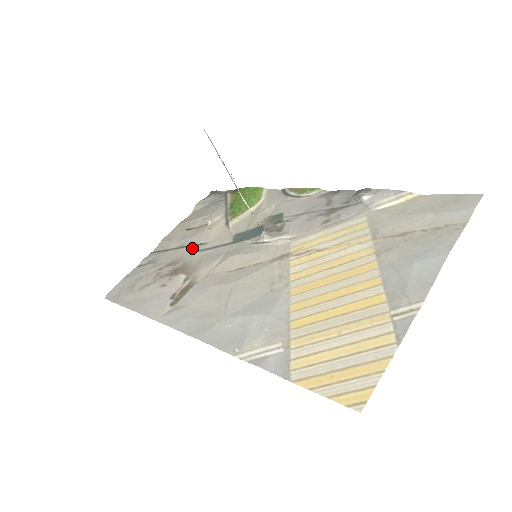
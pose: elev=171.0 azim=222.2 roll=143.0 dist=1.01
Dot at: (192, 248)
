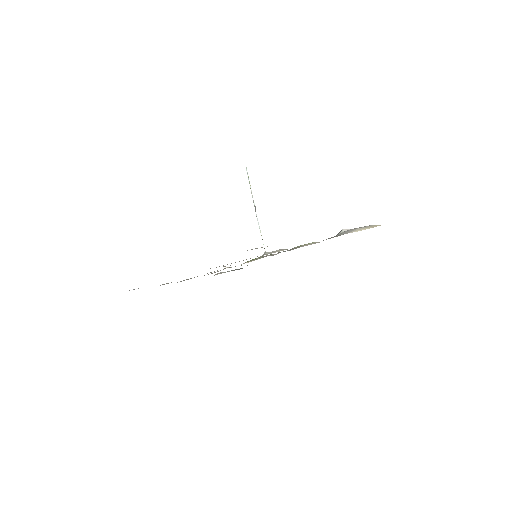
Dot at: occluded
